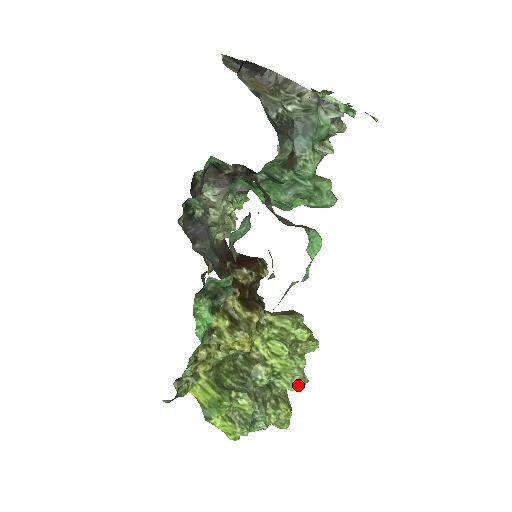
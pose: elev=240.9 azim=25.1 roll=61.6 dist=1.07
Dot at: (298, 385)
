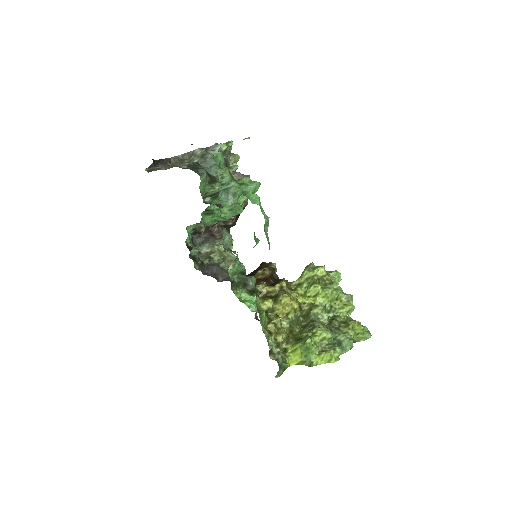
Dot at: (348, 303)
